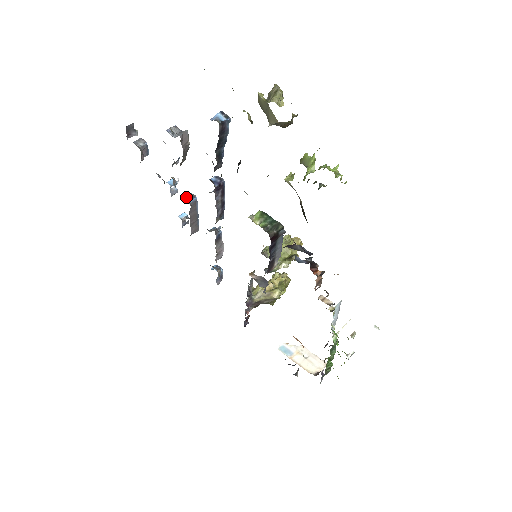
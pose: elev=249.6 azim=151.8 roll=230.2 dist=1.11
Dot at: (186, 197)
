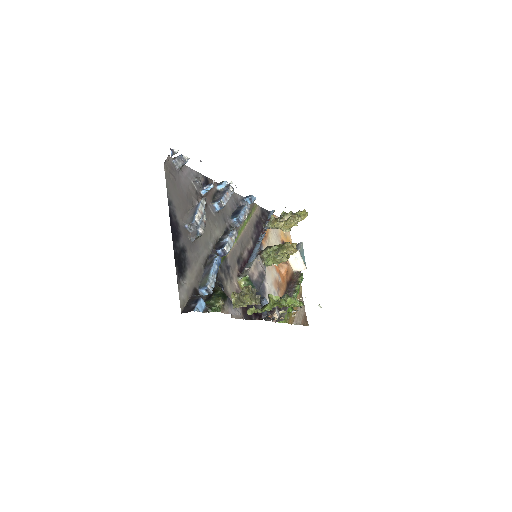
Dot at: (215, 205)
